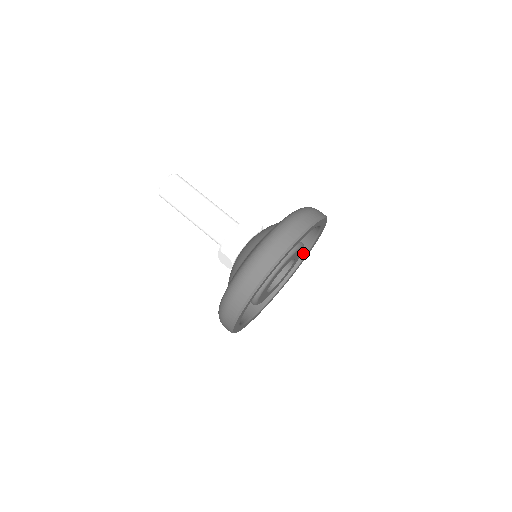
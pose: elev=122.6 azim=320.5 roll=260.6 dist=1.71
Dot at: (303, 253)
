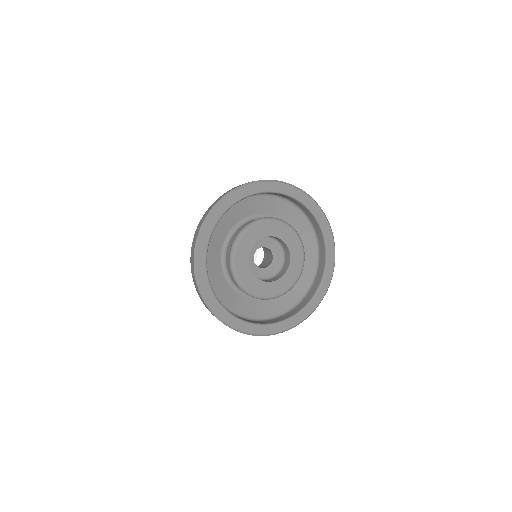
Dot at: (323, 266)
